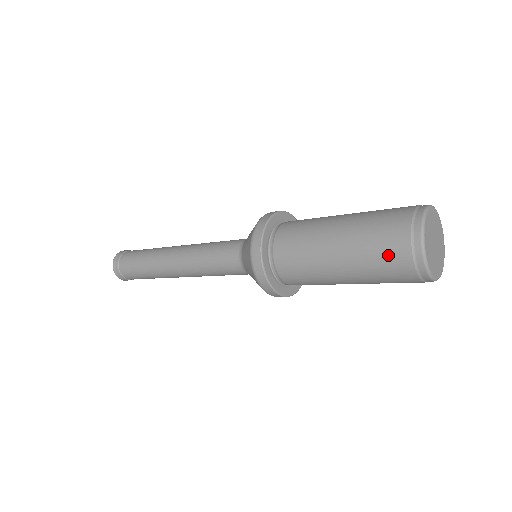
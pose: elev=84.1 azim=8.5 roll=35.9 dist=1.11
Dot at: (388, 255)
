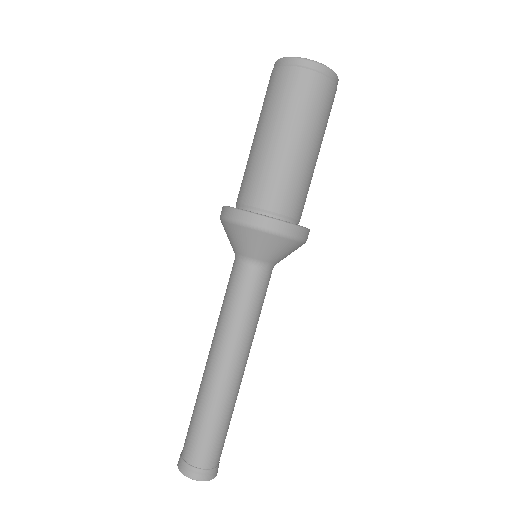
Dot at: (296, 89)
